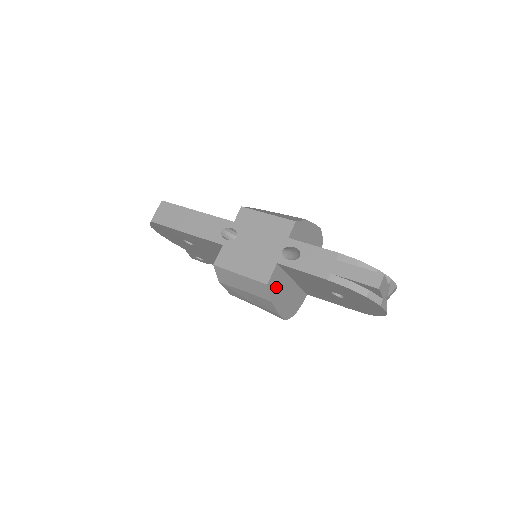
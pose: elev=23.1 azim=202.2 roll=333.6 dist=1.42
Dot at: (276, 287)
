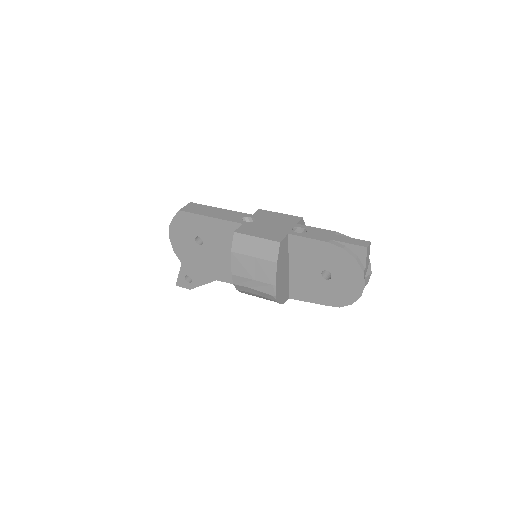
Dot at: (282, 255)
